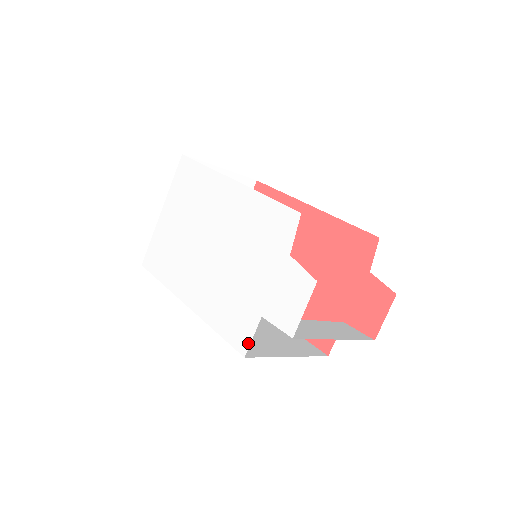
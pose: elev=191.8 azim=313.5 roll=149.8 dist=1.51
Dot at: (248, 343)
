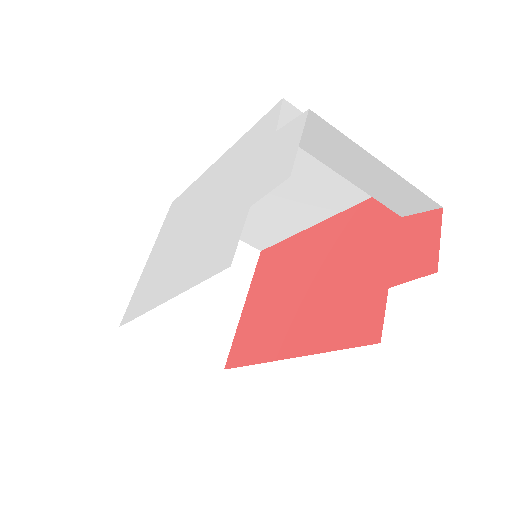
Dot at: (235, 247)
